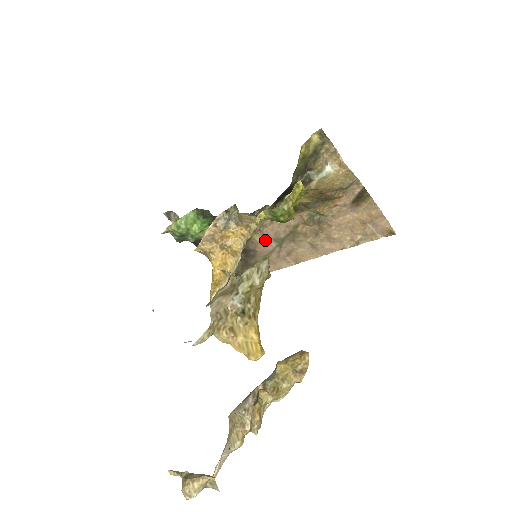
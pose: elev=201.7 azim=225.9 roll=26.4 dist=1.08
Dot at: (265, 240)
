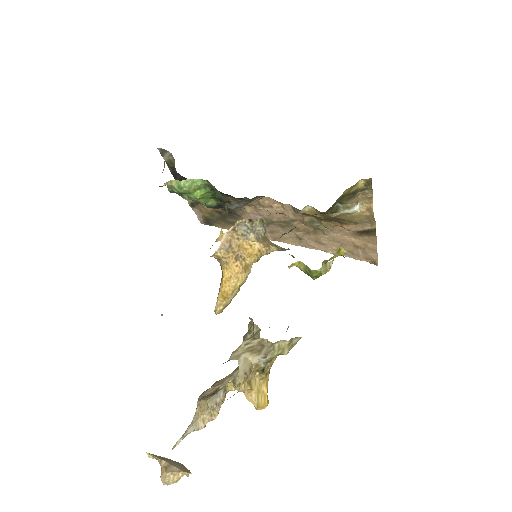
Dot at: (255, 214)
